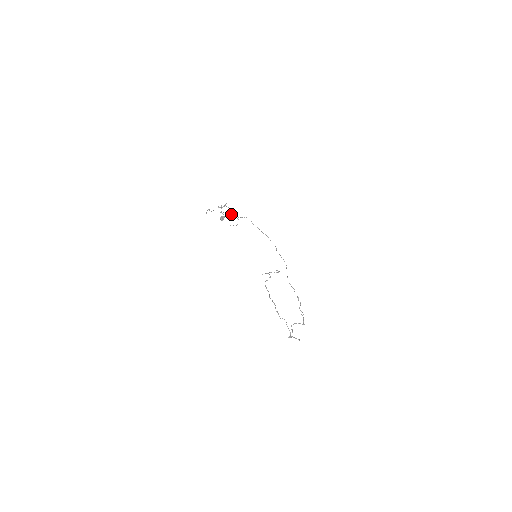
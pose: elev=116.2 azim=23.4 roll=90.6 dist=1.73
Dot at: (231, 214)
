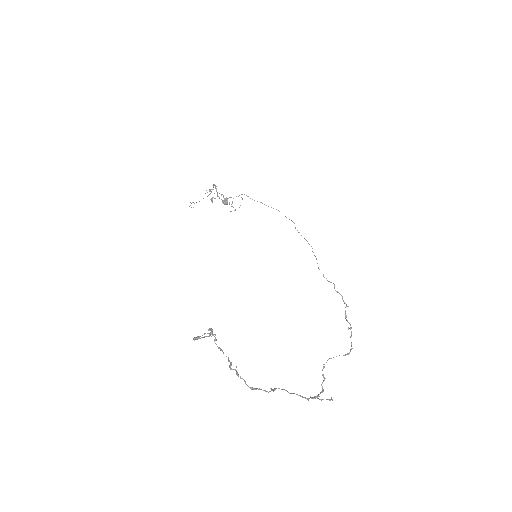
Dot at: occluded
